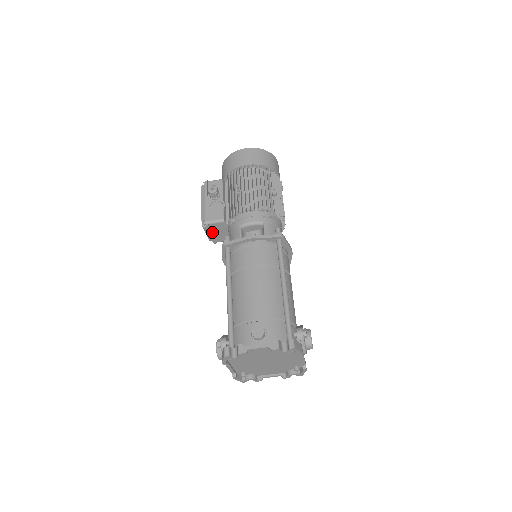
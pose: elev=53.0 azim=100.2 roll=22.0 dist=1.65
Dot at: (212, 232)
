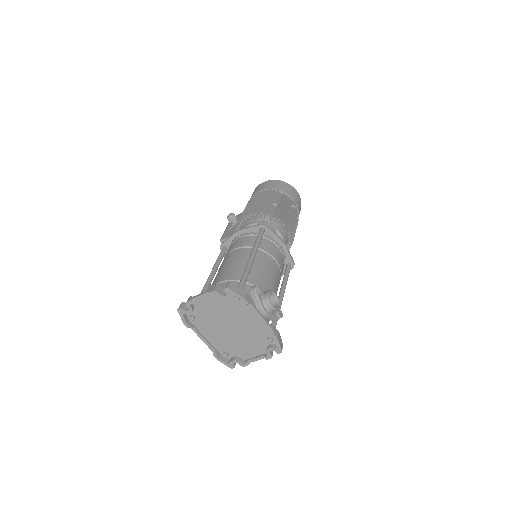
Dot at: occluded
